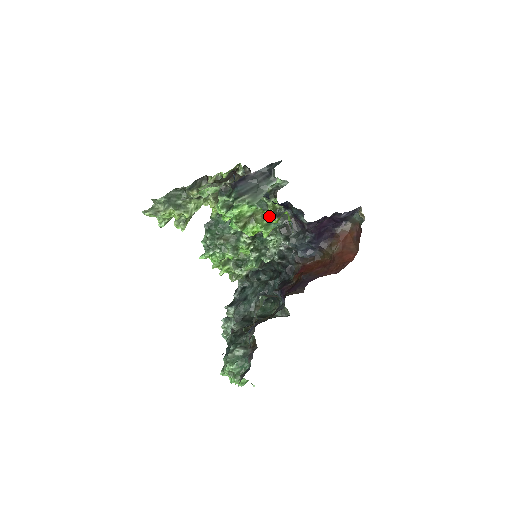
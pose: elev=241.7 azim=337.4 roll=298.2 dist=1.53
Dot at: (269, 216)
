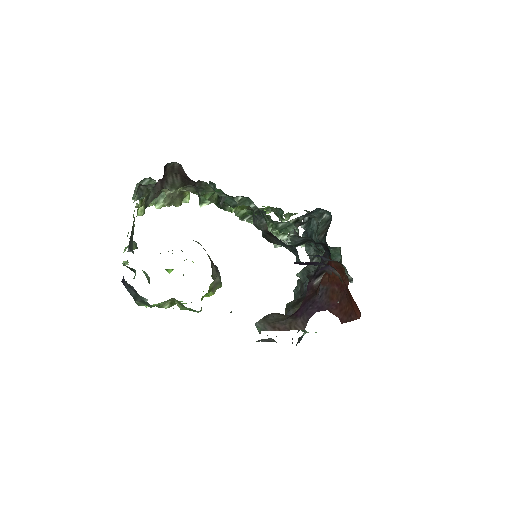
Dot at: (183, 306)
